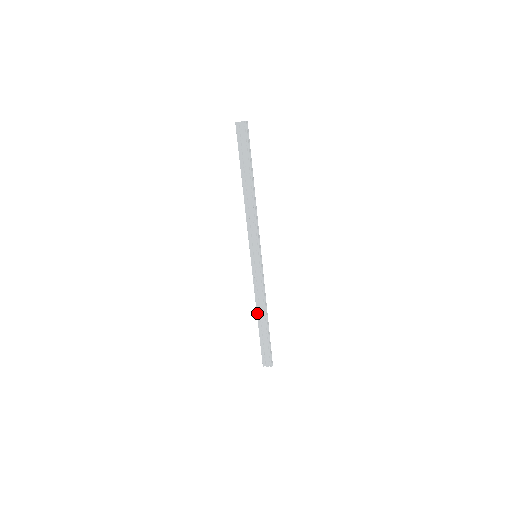
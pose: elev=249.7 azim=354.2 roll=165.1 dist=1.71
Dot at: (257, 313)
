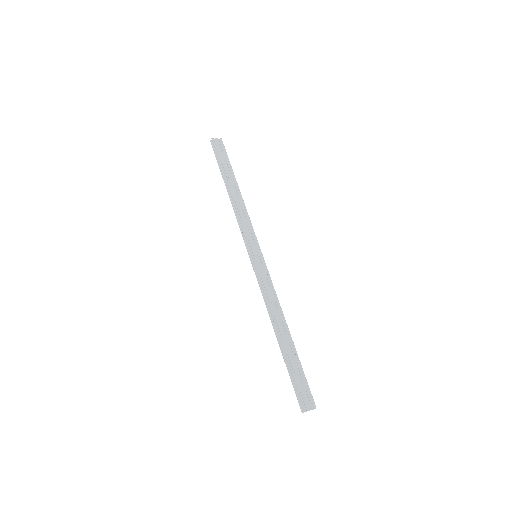
Dot at: (276, 325)
